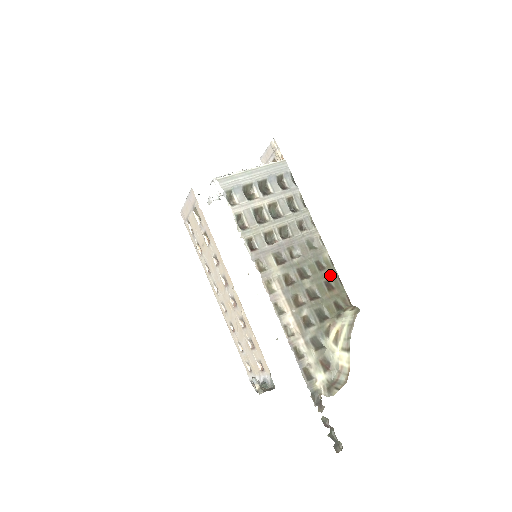
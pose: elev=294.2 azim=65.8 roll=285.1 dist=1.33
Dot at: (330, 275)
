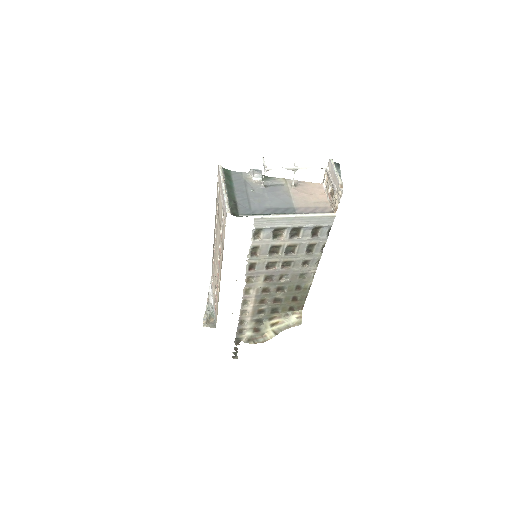
Dot at: (301, 294)
